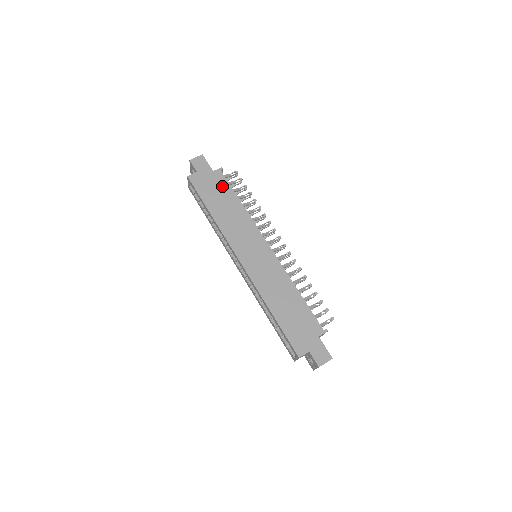
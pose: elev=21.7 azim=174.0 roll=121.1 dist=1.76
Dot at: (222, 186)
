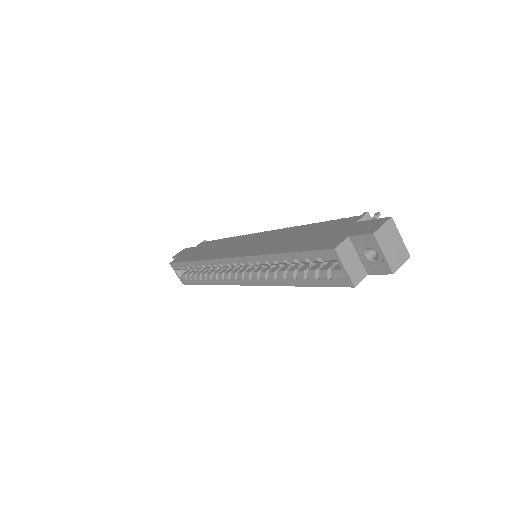
Dot at: (204, 245)
